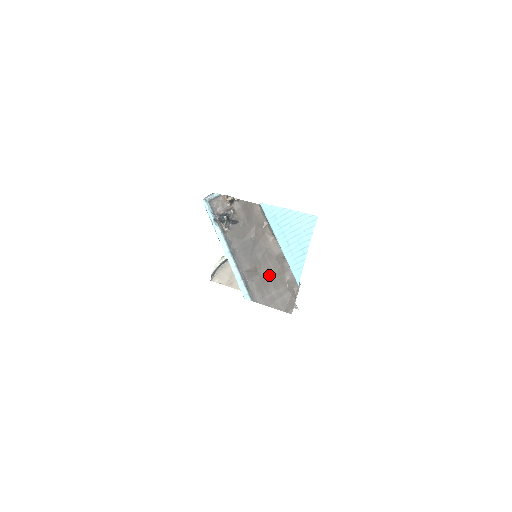
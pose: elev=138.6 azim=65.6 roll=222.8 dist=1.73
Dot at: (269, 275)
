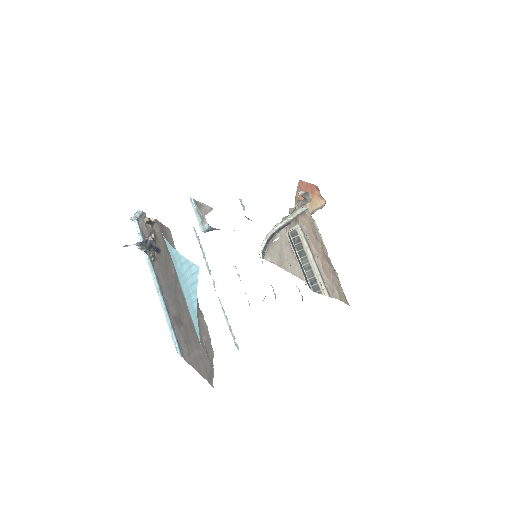
Dot at: (190, 328)
